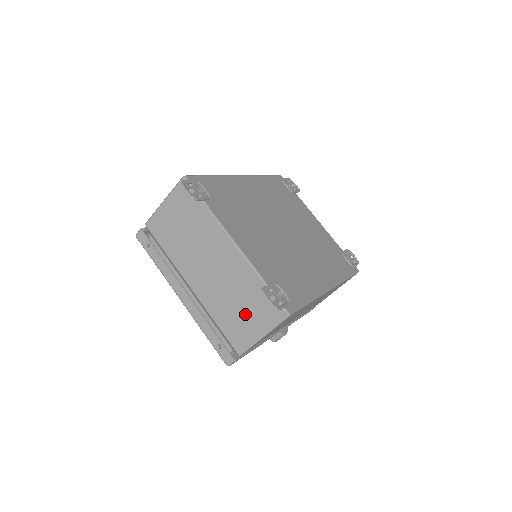
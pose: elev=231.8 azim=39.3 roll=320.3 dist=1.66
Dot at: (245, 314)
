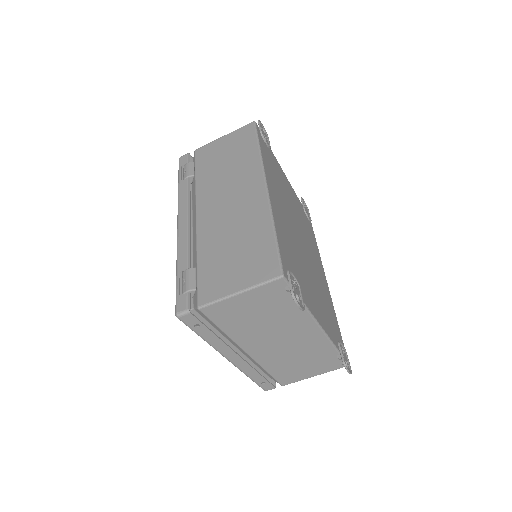
Dot at: (305, 367)
